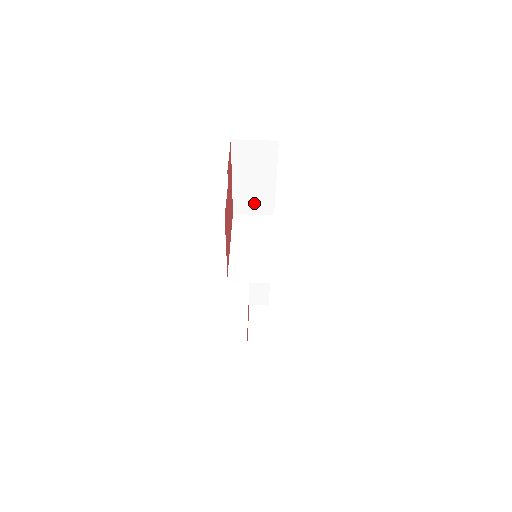
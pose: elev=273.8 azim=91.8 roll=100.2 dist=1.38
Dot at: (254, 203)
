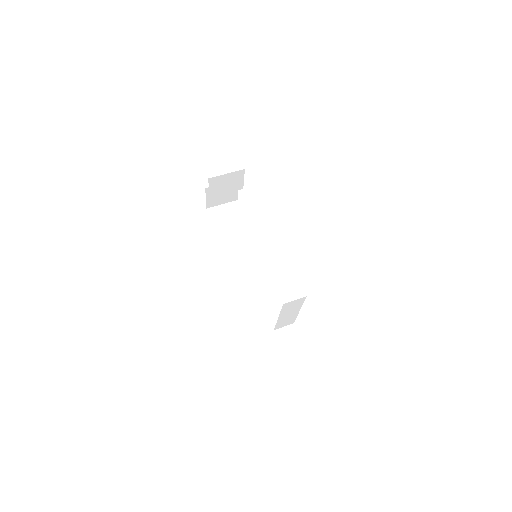
Dot at: (242, 254)
